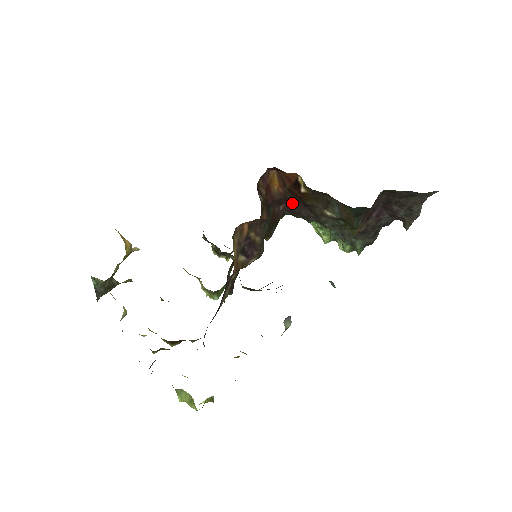
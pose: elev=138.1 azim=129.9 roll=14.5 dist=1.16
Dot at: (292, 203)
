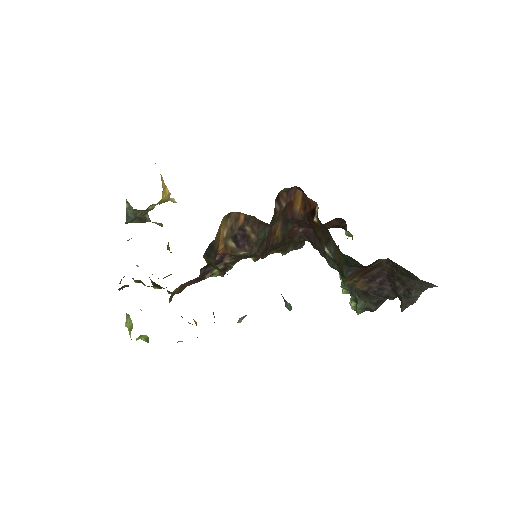
Dot at: (311, 231)
